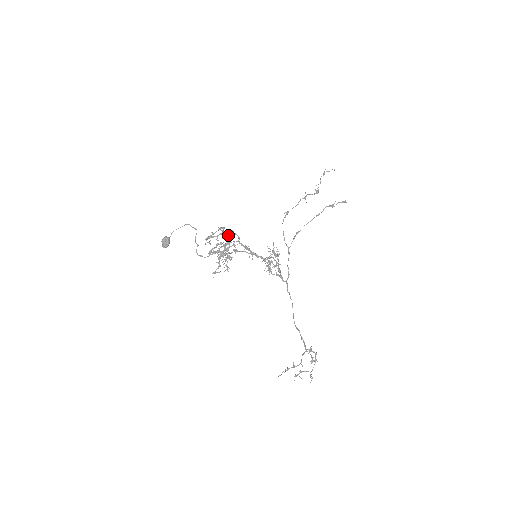
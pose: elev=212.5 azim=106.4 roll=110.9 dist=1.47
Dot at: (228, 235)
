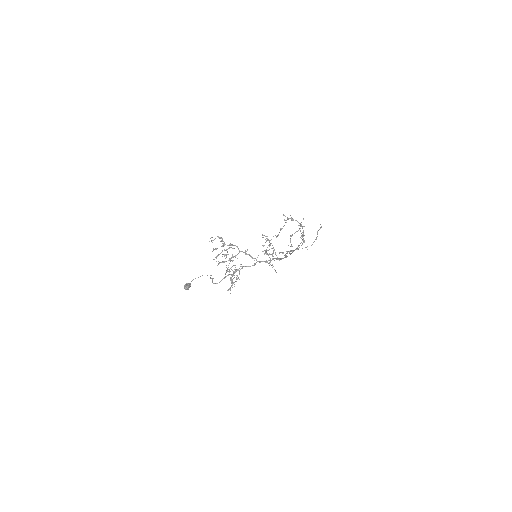
Dot at: (228, 245)
